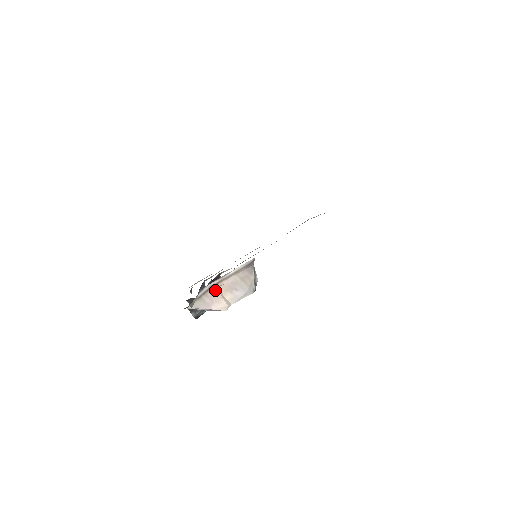
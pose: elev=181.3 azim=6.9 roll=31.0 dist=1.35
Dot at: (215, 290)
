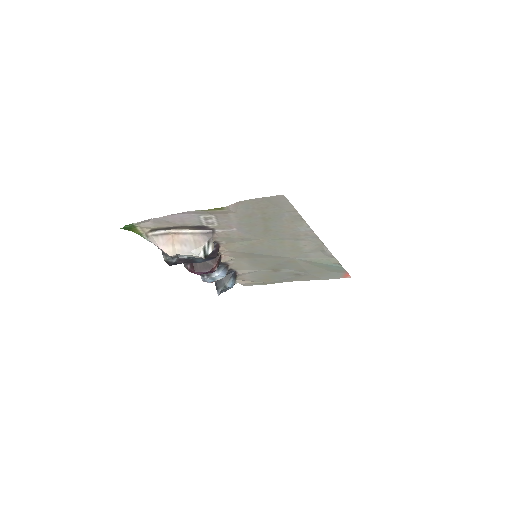
Dot at: (171, 237)
